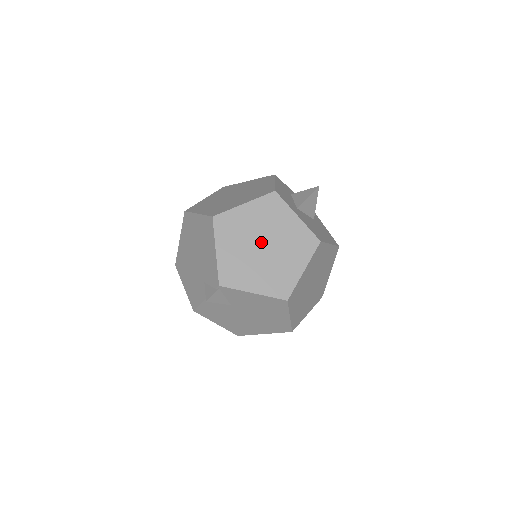
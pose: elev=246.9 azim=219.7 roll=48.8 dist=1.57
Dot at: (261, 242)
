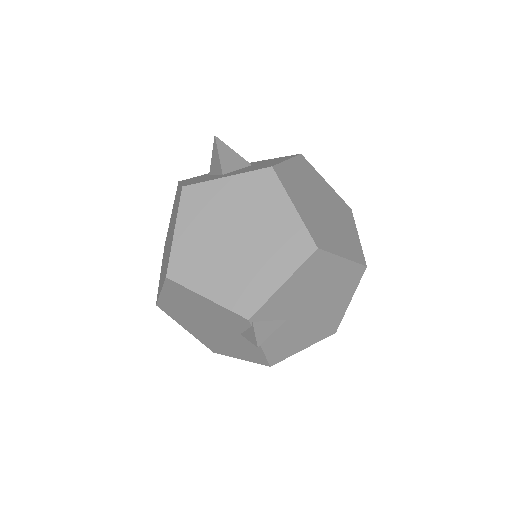
Dot at: (229, 238)
